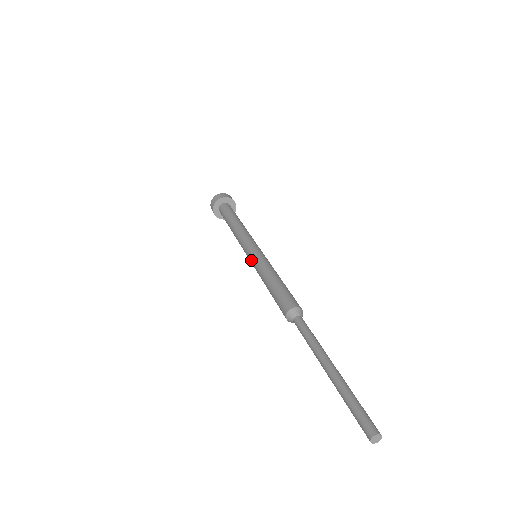
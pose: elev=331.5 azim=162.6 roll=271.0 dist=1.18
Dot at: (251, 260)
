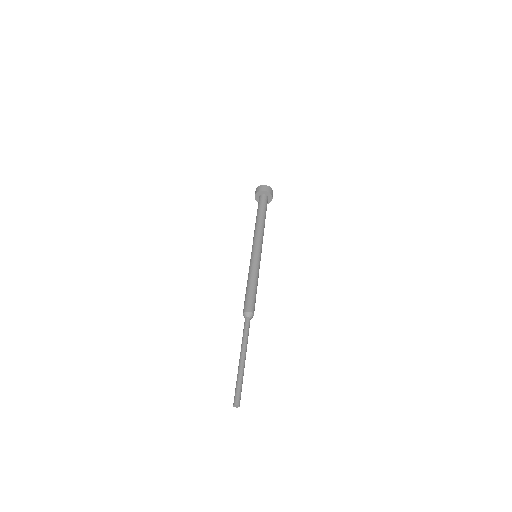
Dot at: (252, 257)
